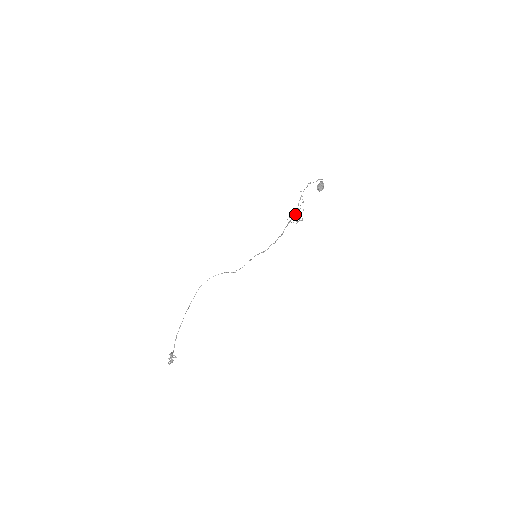
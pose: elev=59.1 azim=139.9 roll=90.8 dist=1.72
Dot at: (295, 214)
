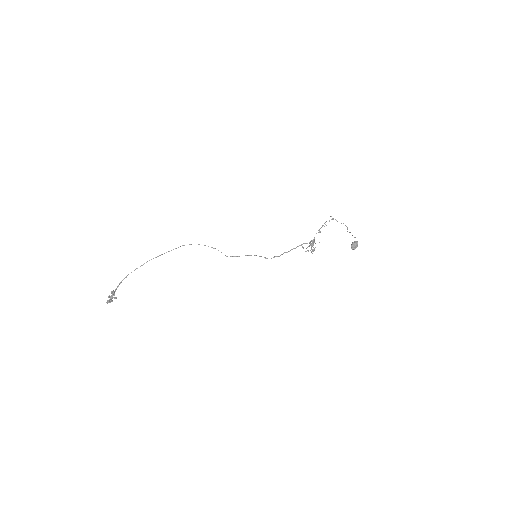
Dot at: (313, 244)
